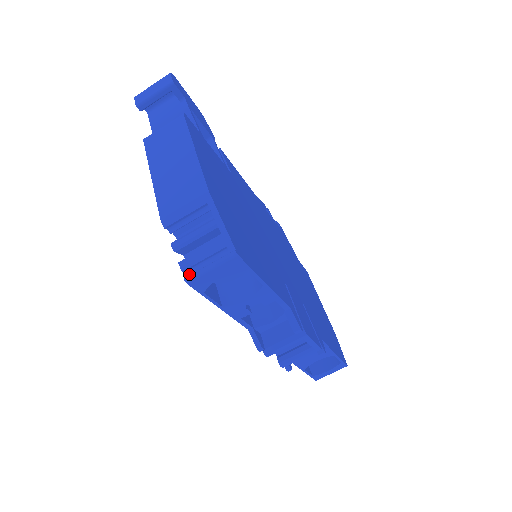
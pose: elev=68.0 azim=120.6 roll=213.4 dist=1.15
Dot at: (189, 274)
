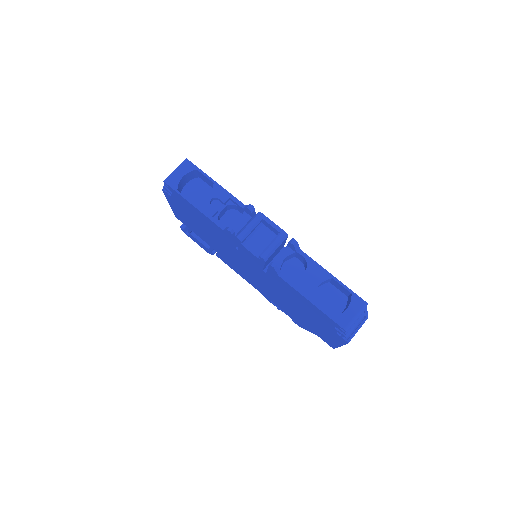
Dot at: occluded
